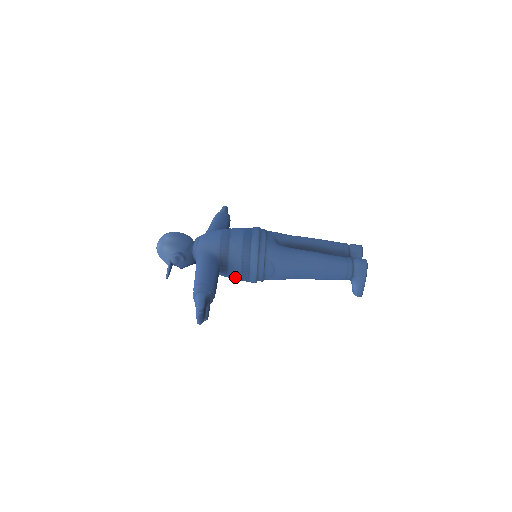
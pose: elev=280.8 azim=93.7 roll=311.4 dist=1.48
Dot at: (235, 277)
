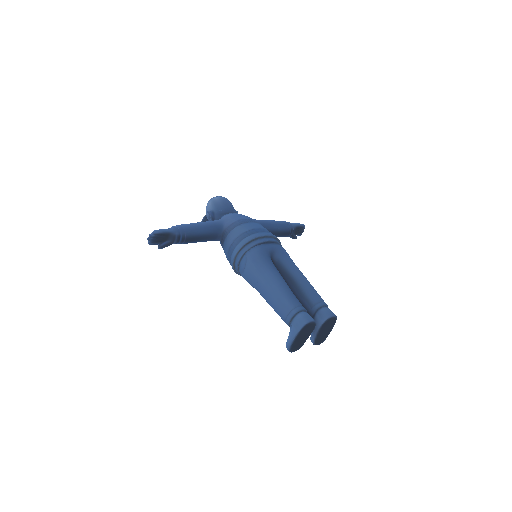
Dot at: (226, 255)
